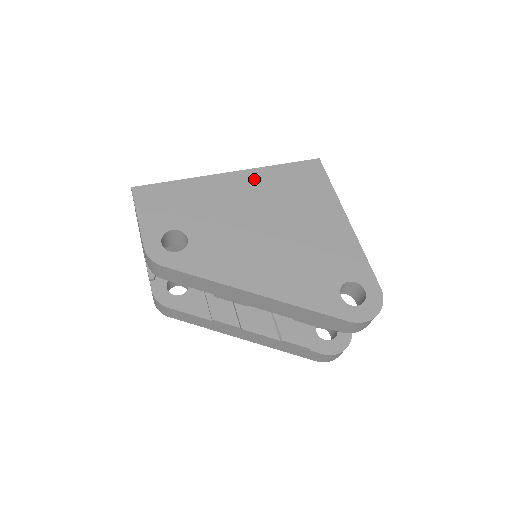
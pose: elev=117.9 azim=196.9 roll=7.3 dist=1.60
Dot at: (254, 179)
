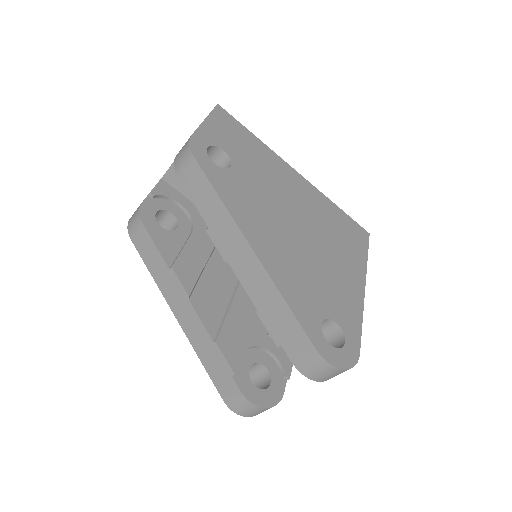
Dot at: (312, 193)
